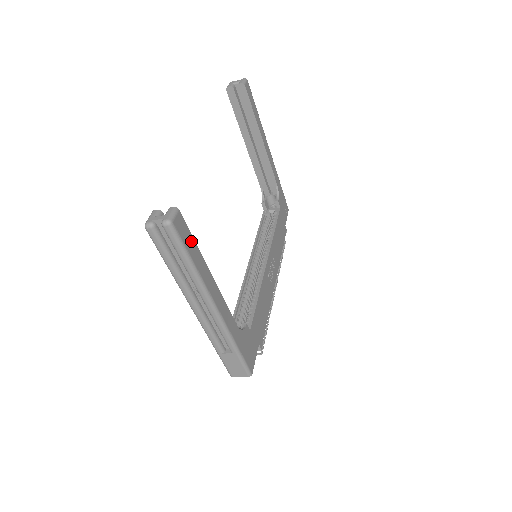
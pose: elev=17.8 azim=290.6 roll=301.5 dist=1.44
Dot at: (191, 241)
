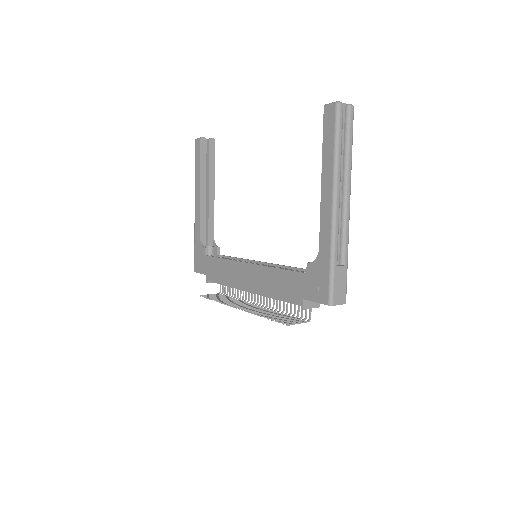
Dot at: occluded
